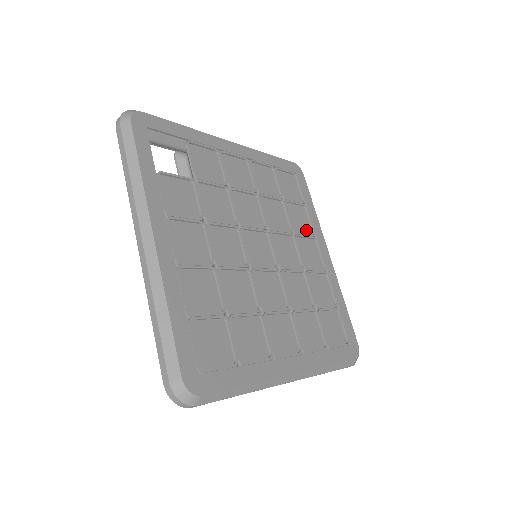
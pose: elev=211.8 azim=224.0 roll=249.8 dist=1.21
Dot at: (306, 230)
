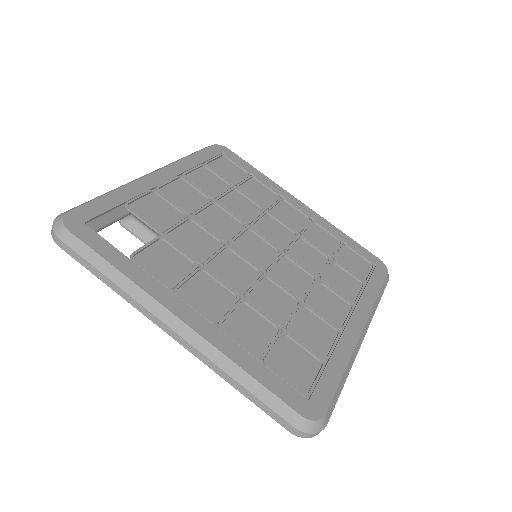
Dot at: (270, 198)
